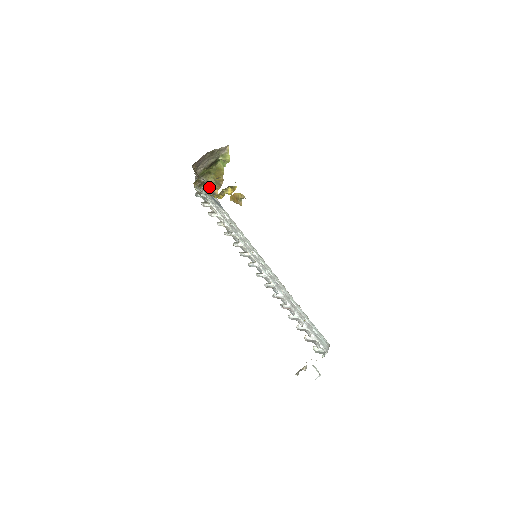
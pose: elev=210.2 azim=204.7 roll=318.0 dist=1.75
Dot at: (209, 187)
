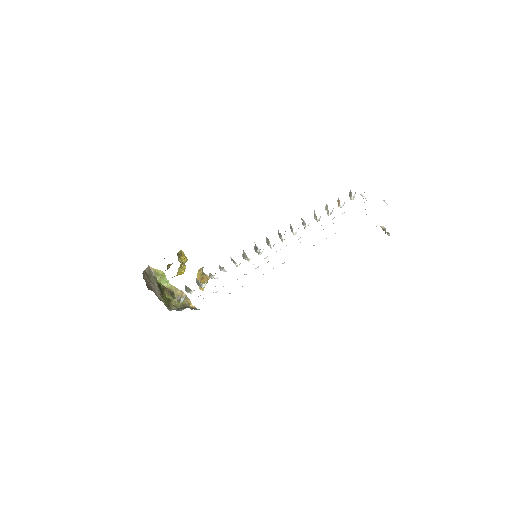
Dot at: (184, 308)
